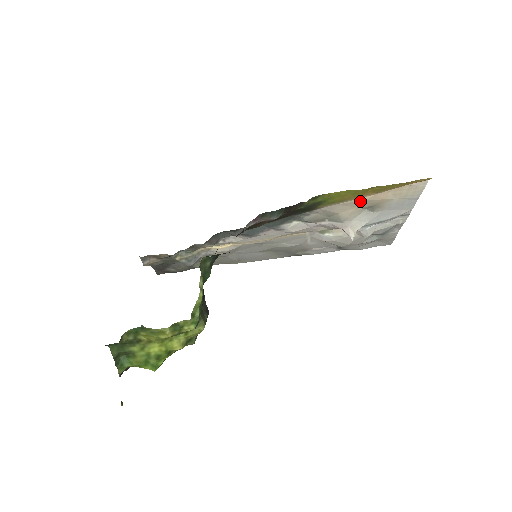
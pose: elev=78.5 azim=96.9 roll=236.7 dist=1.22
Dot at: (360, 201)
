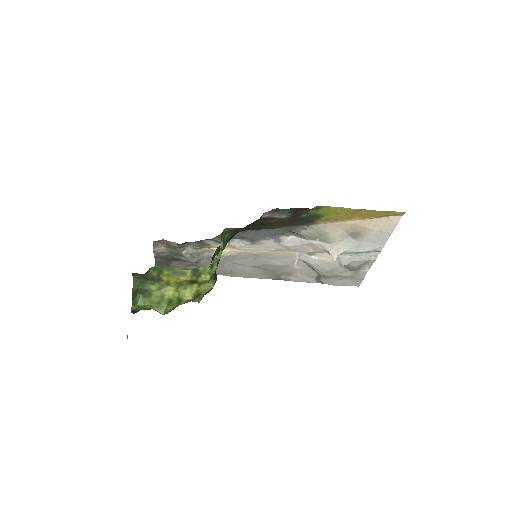
Dot at: (348, 224)
